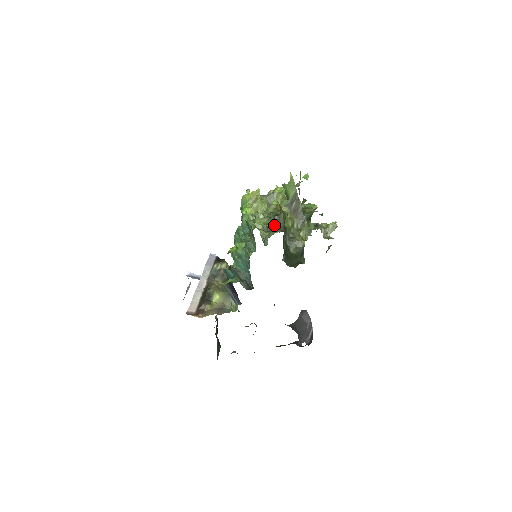
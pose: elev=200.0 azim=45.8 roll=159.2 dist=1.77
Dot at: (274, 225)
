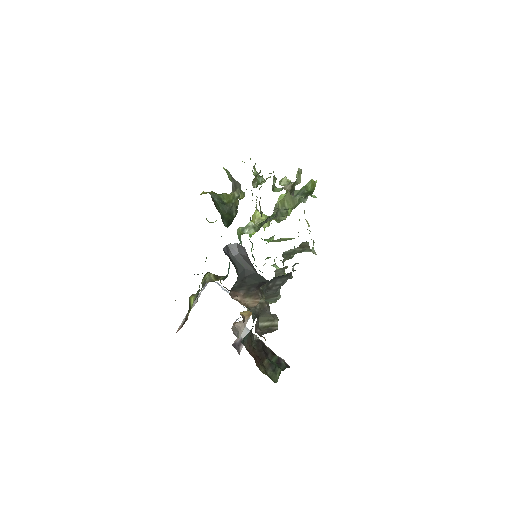
Dot at: (250, 218)
